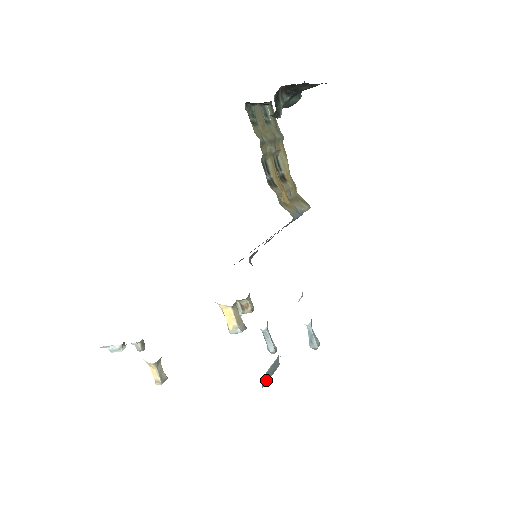
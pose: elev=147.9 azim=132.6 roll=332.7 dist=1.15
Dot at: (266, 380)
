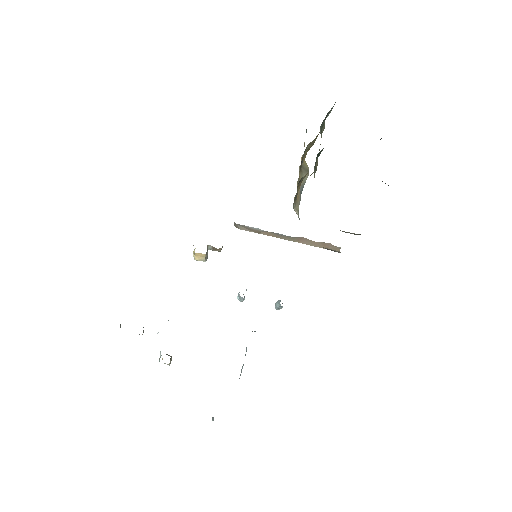
Dot at: occluded
